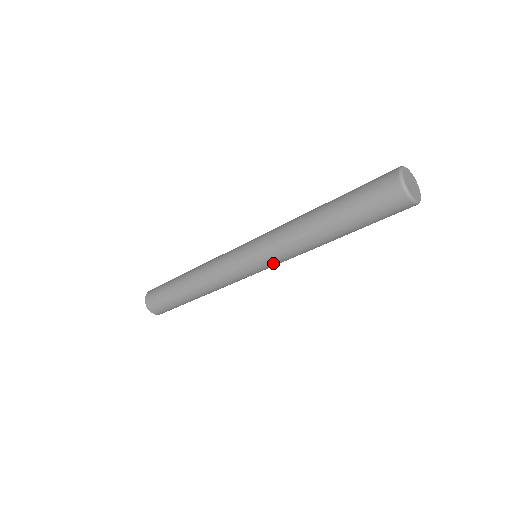
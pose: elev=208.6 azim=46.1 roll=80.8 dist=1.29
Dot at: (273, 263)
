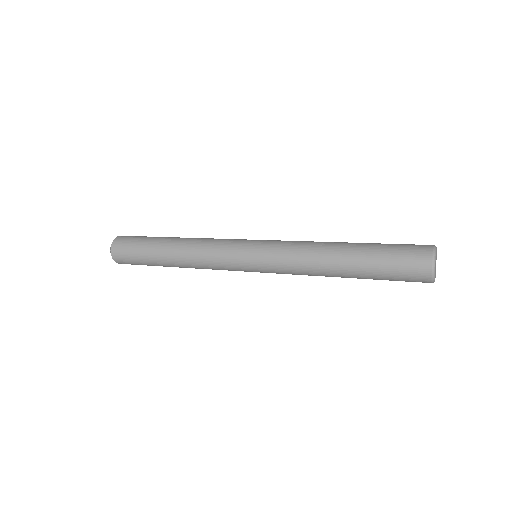
Dot at: occluded
